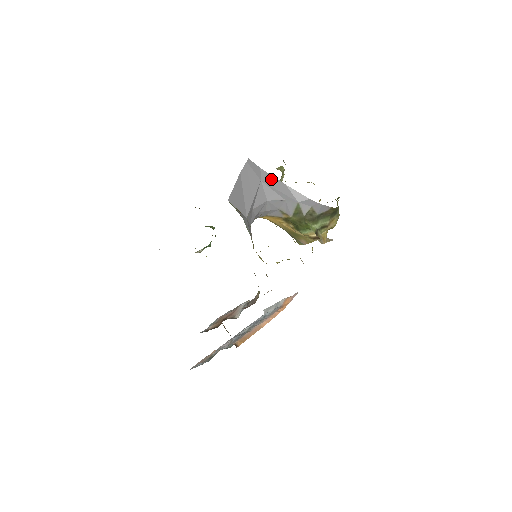
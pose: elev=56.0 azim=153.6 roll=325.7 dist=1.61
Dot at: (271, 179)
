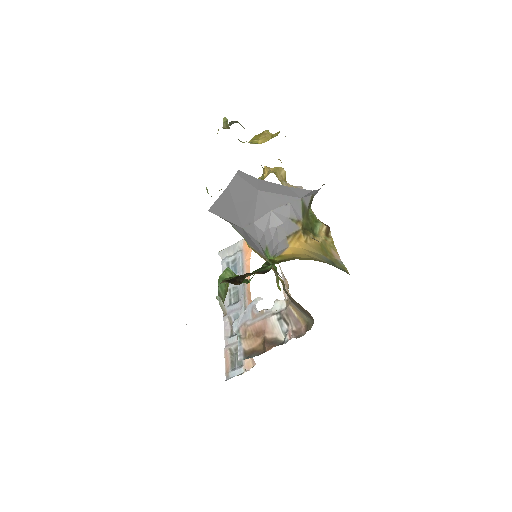
Dot at: (271, 186)
